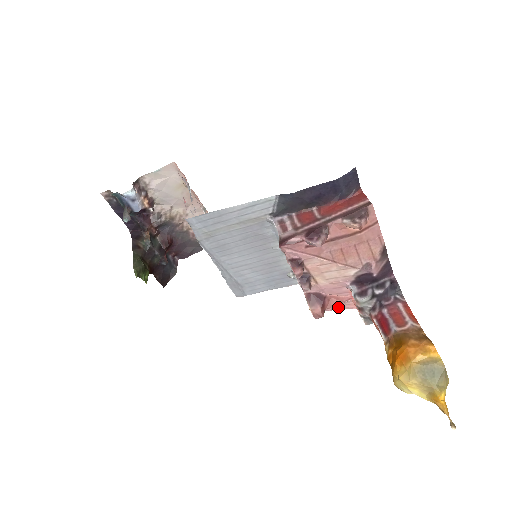
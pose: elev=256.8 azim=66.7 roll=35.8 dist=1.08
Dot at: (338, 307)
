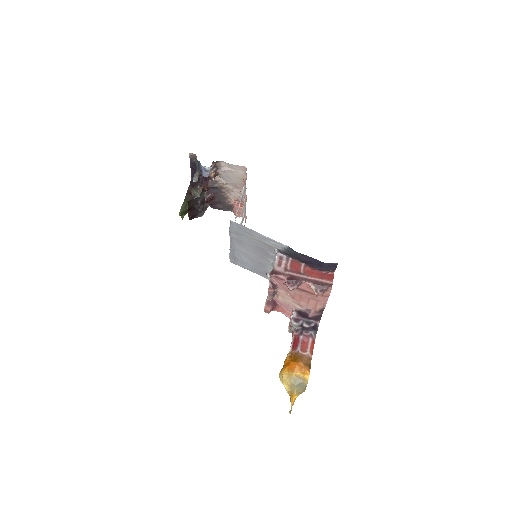
Dot at: occluded
